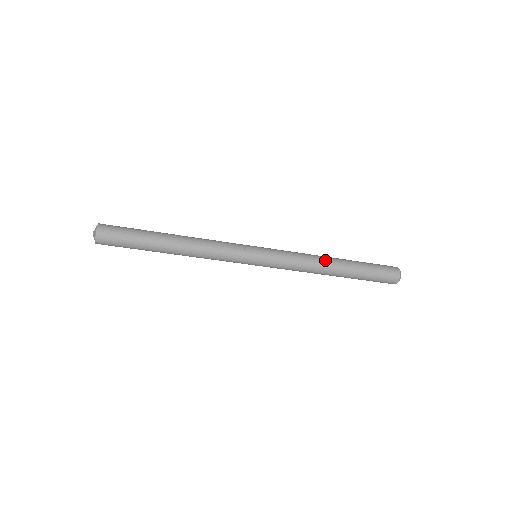
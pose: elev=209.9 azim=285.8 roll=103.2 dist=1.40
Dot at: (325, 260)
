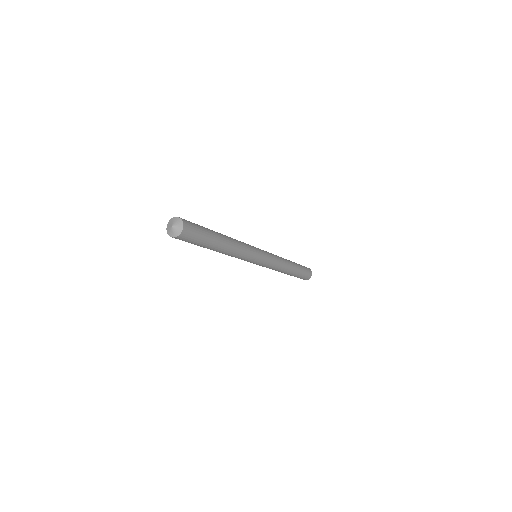
Dot at: (288, 263)
